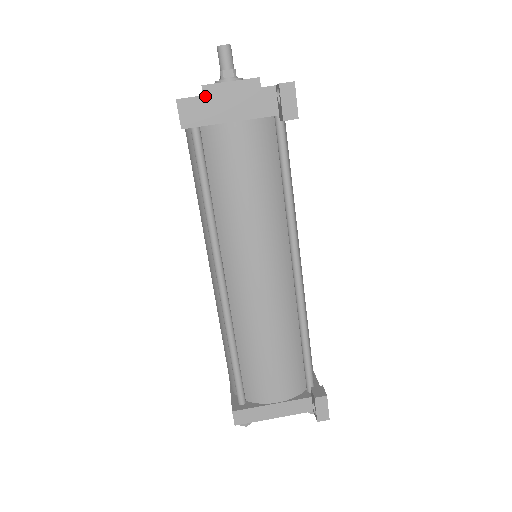
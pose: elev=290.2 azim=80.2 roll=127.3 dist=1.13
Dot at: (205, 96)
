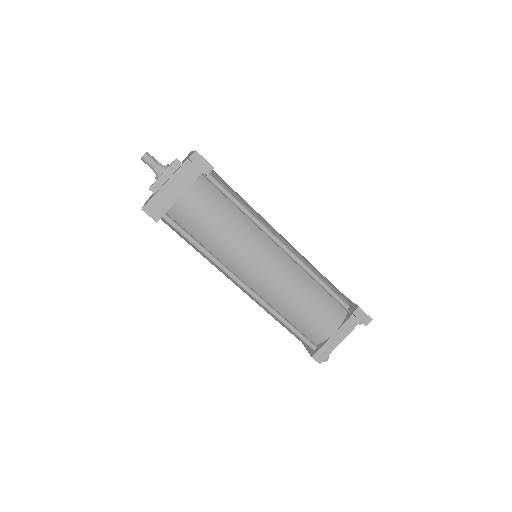
Dot at: (155, 195)
